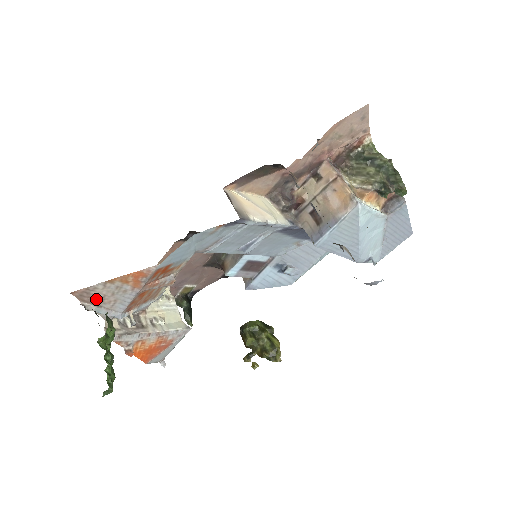
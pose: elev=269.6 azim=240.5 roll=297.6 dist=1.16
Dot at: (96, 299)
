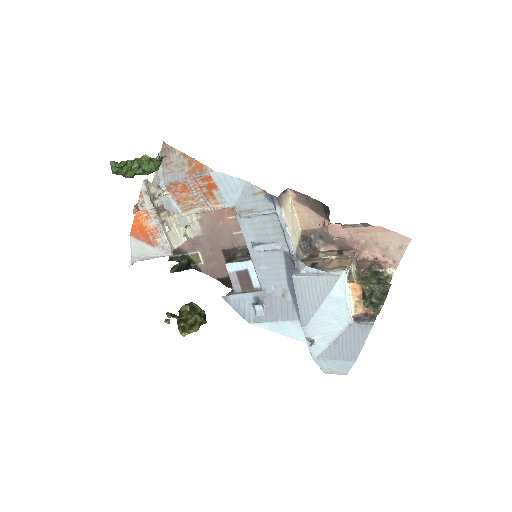
Dot at: (167, 160)
